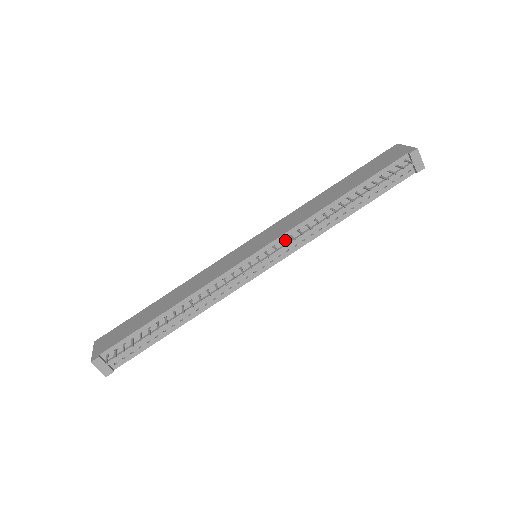
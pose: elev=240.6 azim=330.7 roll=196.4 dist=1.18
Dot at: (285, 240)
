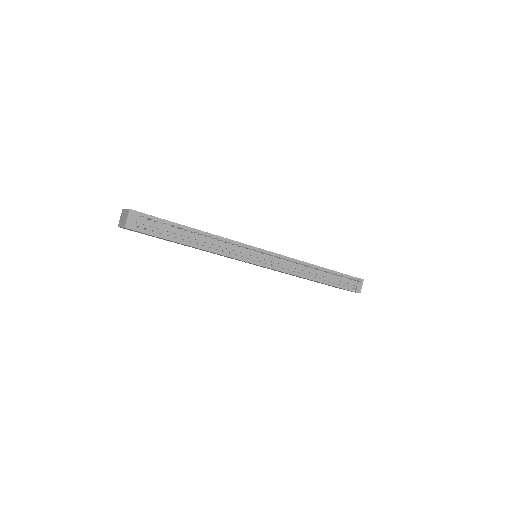
Dot at: (281, 259)
